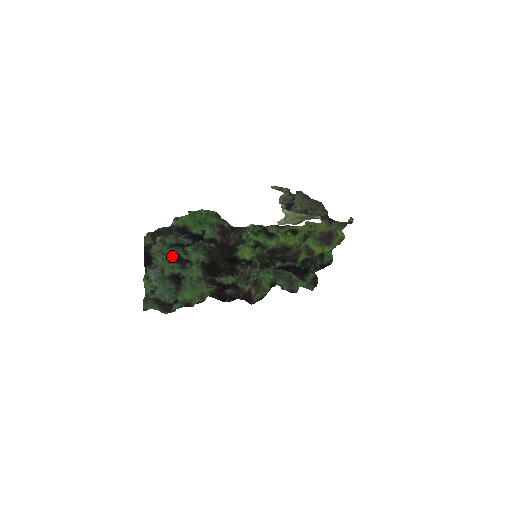
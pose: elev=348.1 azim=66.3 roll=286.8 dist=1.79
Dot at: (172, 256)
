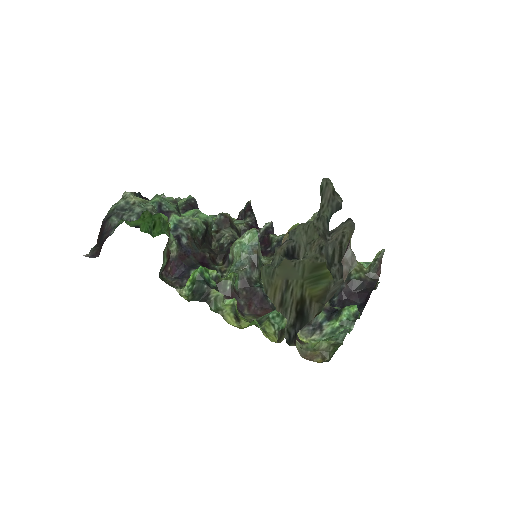
Dot at: (171, 203)
